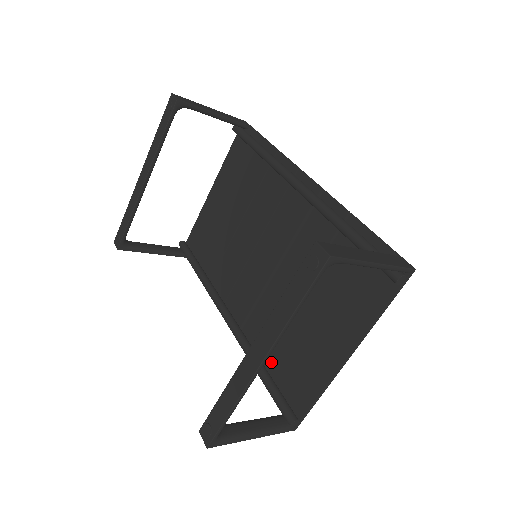
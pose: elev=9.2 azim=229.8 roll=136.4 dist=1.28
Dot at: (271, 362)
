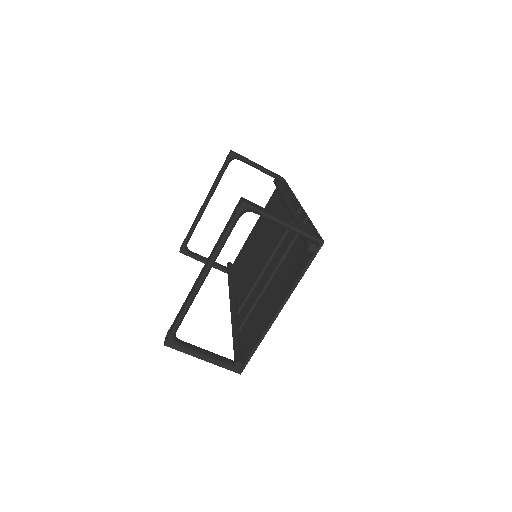
Dot at: (245, 331)
